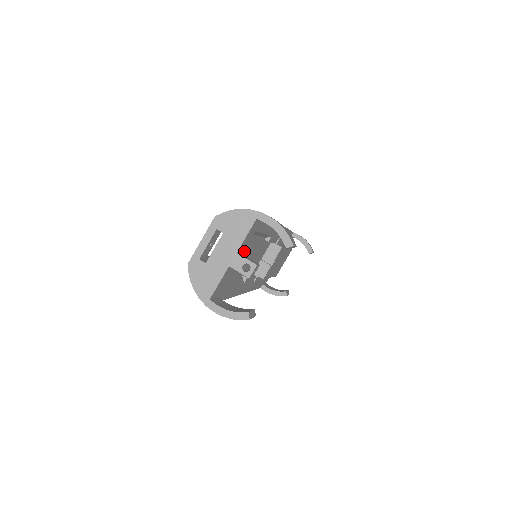
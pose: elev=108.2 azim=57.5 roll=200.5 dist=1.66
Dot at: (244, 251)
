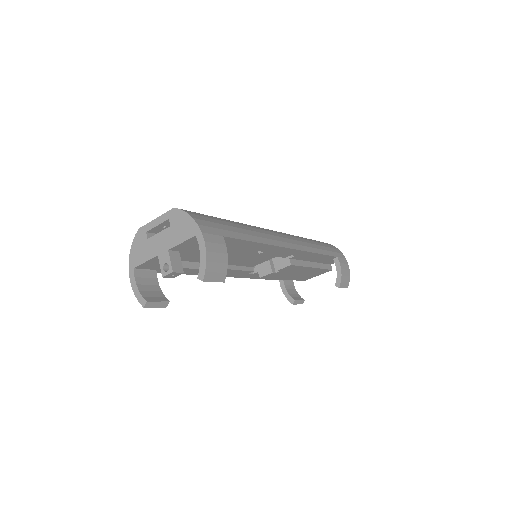
Dot at: occluded
